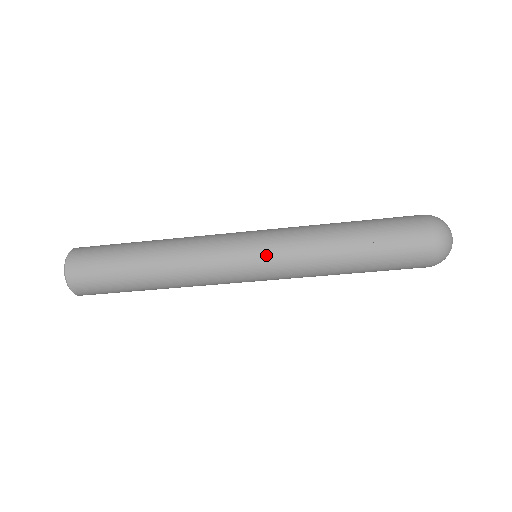
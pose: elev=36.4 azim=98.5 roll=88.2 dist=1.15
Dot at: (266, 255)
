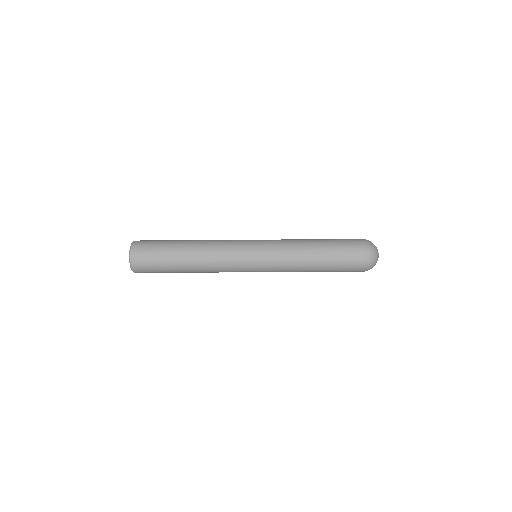
Dot at: (264, 256)
